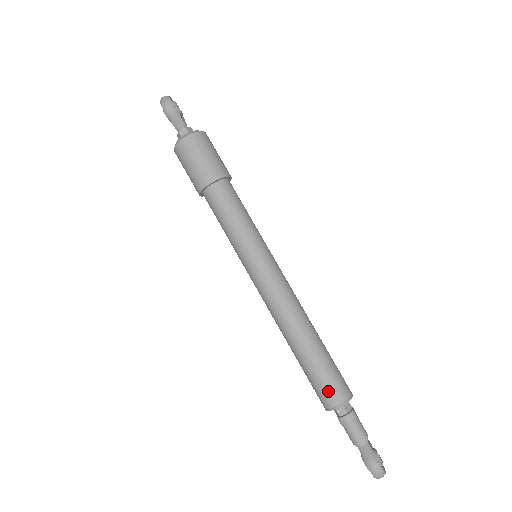
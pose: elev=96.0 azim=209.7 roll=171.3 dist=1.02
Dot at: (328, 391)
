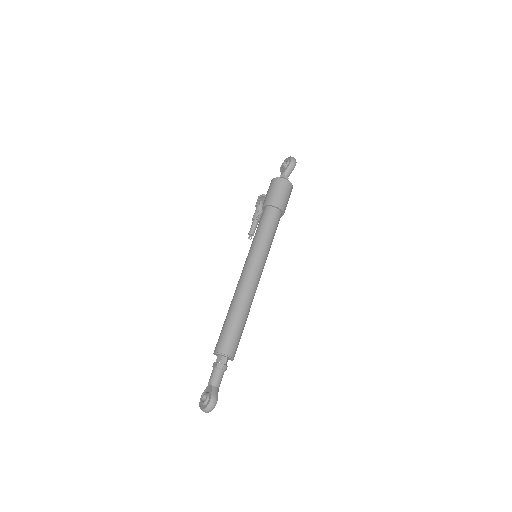
Dot at: (231, 344)
